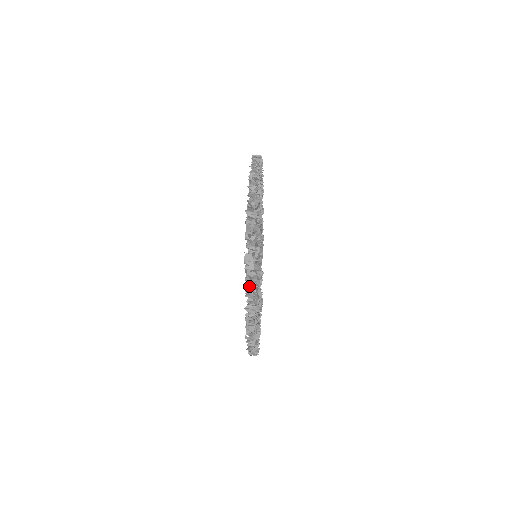
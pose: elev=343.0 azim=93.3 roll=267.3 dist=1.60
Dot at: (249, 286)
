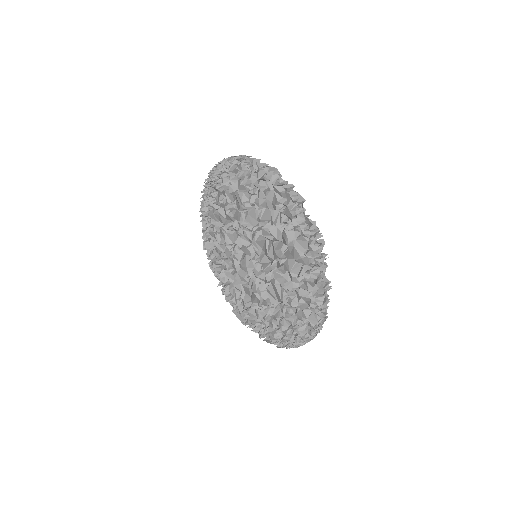
Dot at: occluded
